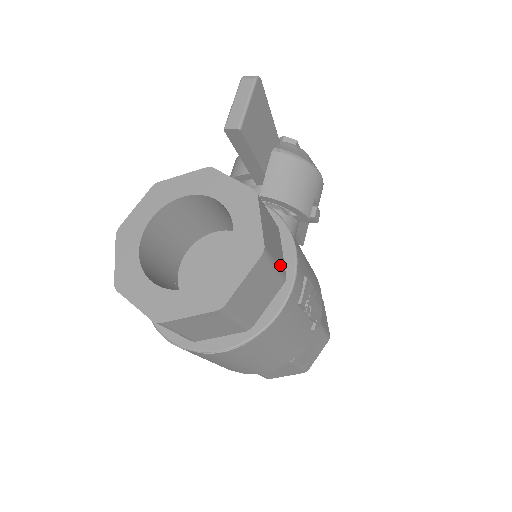
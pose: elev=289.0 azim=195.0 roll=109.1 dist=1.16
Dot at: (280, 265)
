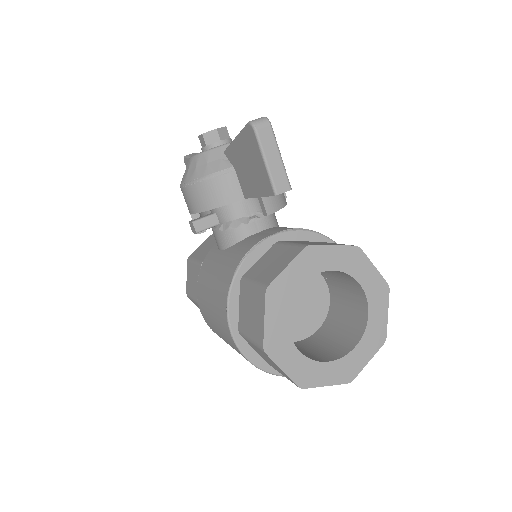
Dot at: occluded
